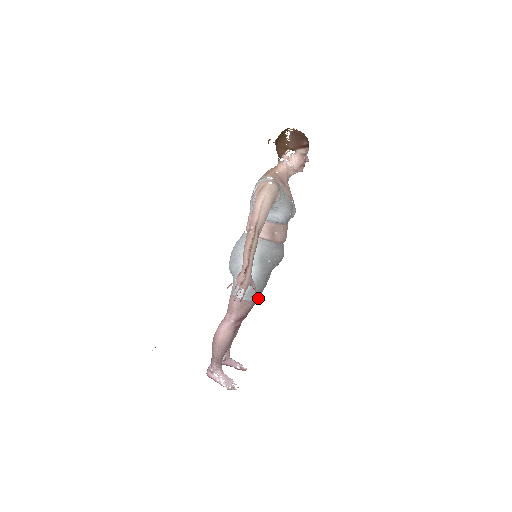
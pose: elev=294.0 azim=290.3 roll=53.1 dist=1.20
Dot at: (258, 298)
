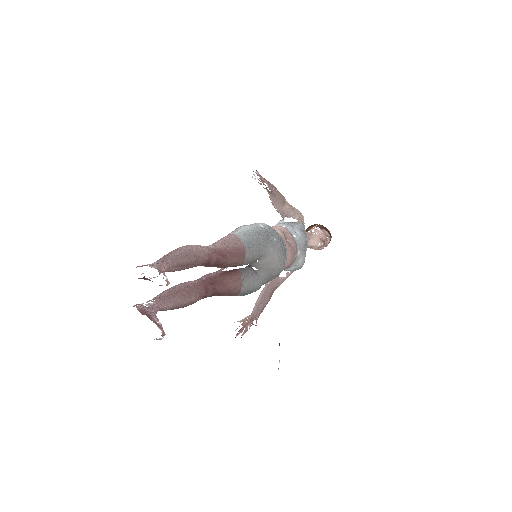
Dot at: (247, 254)
